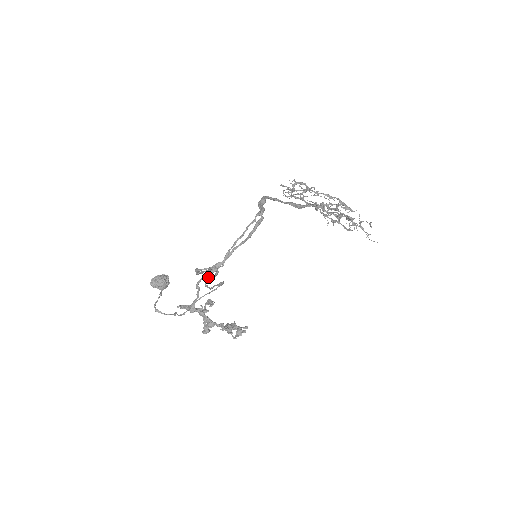
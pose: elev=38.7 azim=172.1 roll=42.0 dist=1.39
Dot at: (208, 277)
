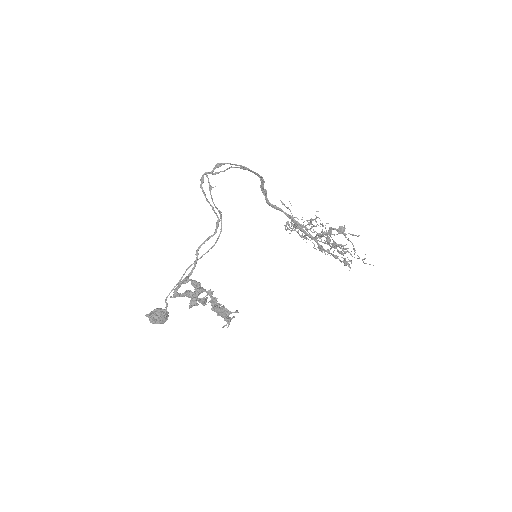
Dot at: (210, 173)
